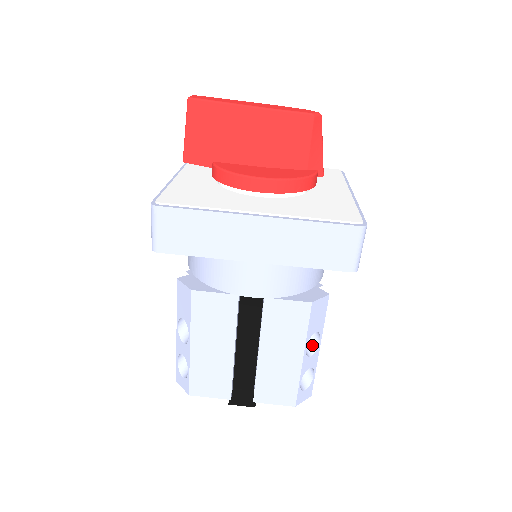
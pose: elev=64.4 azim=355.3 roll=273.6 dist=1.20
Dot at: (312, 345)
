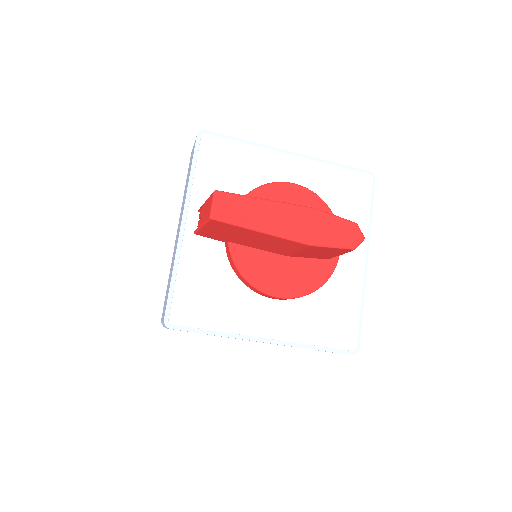
Dot at: occluded
